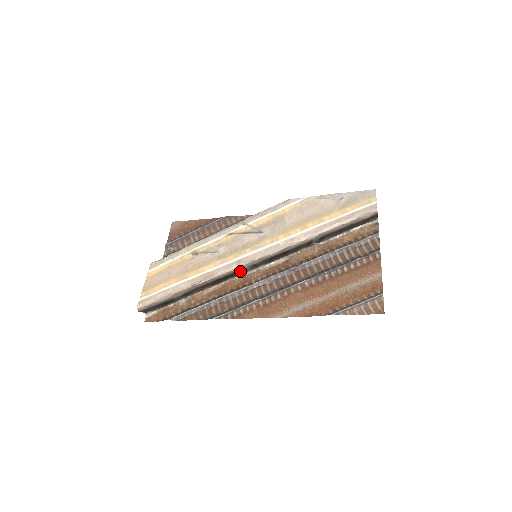
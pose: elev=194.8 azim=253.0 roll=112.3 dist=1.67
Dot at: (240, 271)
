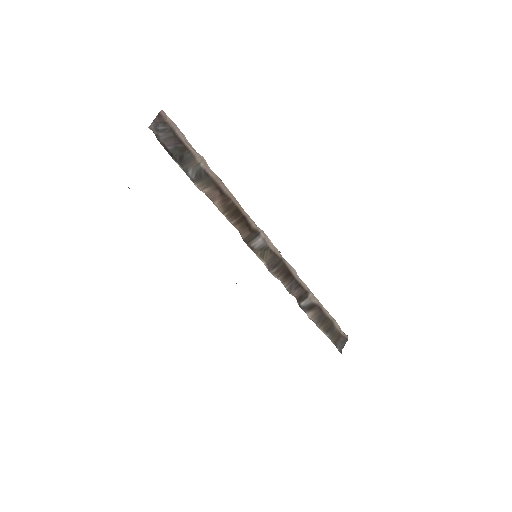
Dot at: (254, 233)
